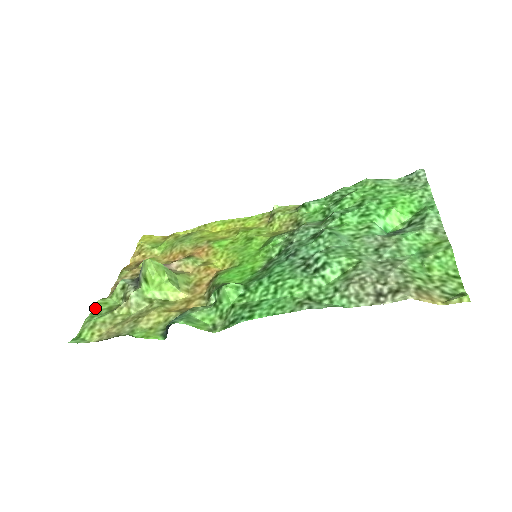
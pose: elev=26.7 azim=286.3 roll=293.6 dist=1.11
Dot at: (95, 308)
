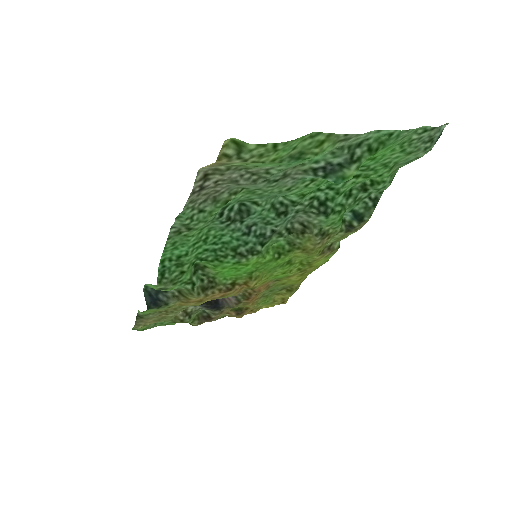
Dot at: (174, 324)
